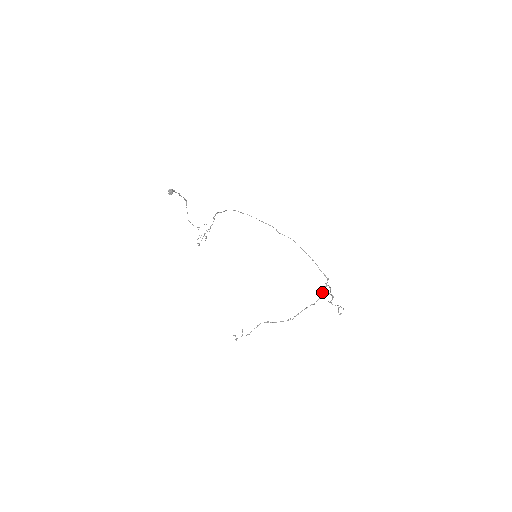
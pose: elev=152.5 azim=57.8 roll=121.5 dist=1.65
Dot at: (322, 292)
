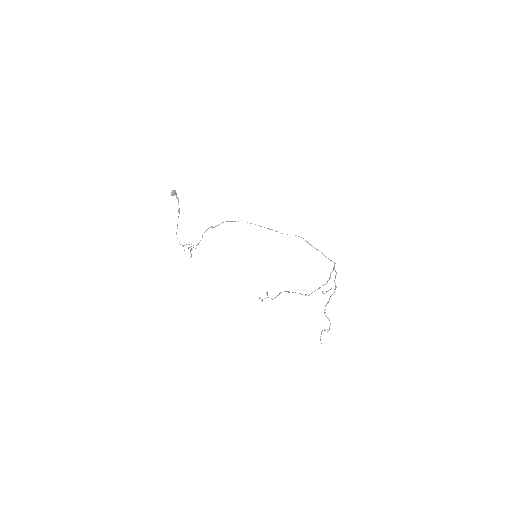
Dot at: occluded
